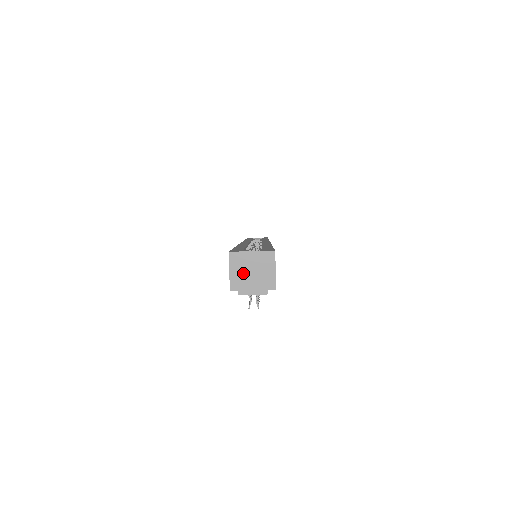
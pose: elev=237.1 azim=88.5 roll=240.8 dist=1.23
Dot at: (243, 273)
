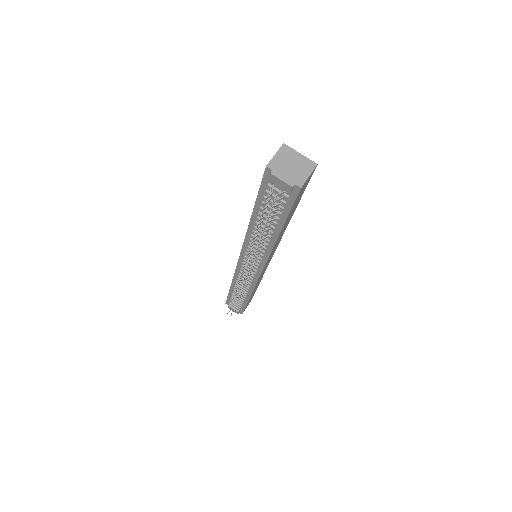
Dot at: (284, 162)
